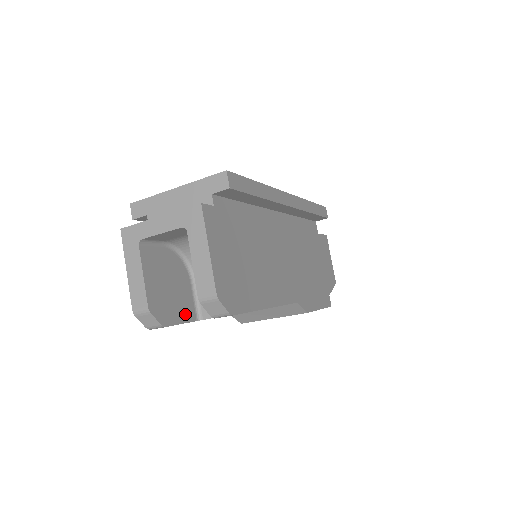
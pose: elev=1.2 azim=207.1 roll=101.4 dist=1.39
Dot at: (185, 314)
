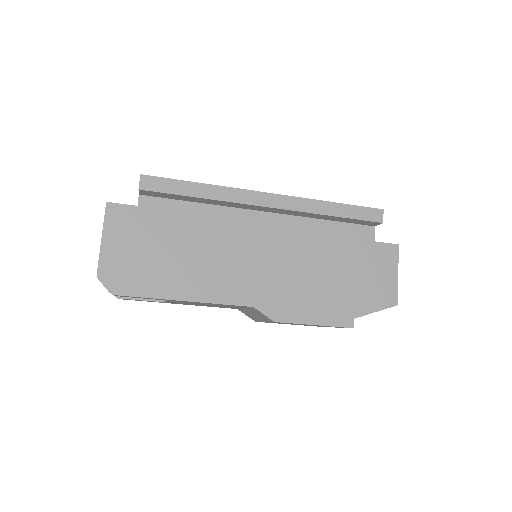
Dot at: occluded
